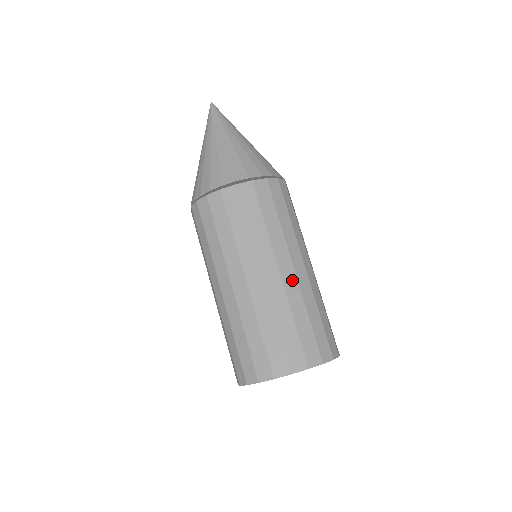
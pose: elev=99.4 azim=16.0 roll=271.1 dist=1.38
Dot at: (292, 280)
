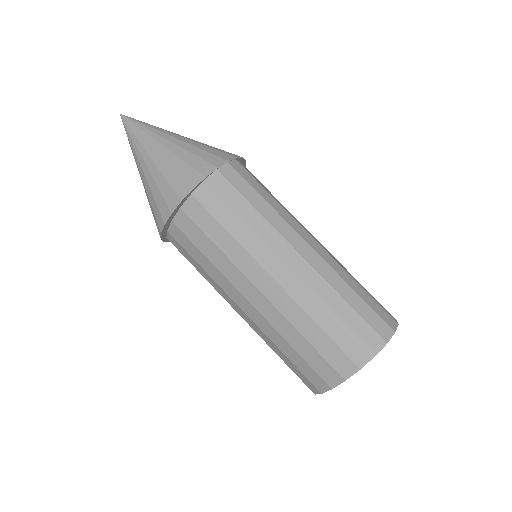
Dot at: (279, 294)
